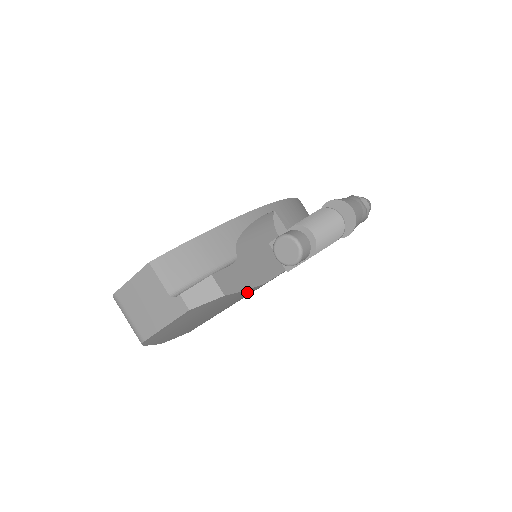
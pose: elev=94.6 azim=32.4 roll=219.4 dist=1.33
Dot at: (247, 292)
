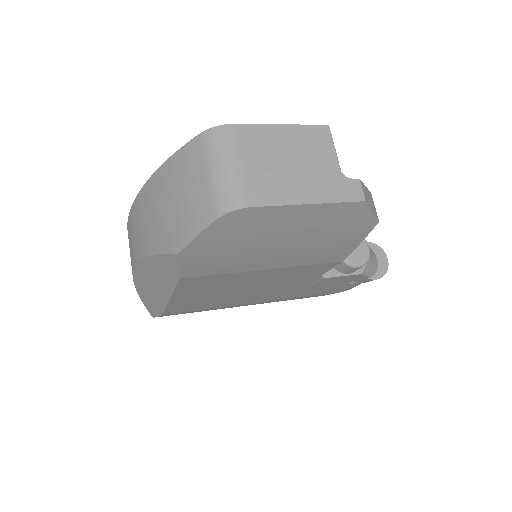
Dot at: (336, 254)
